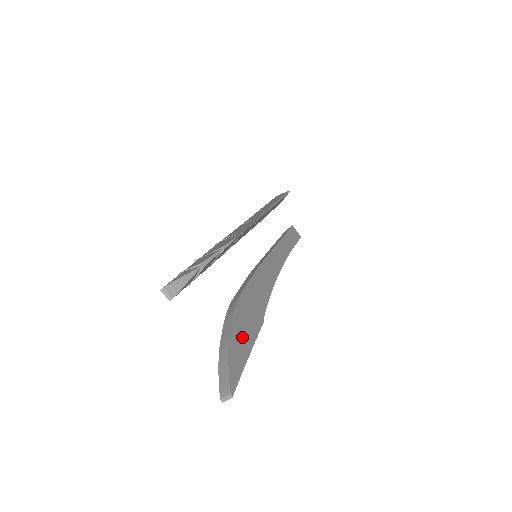
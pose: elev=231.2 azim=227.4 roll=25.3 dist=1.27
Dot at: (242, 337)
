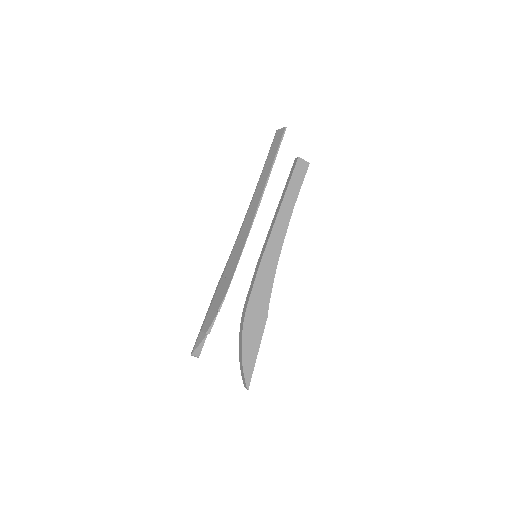
Dot at: (251, 344)
